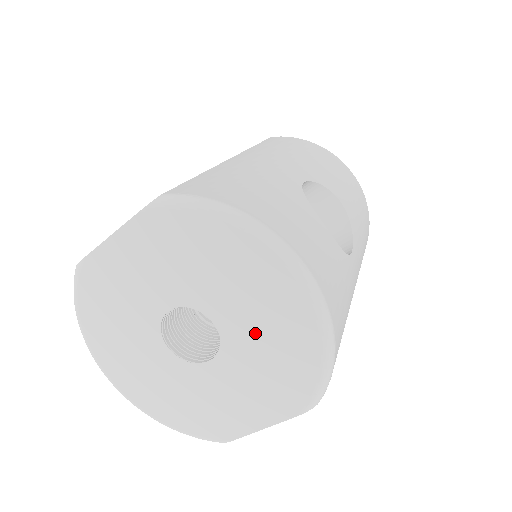
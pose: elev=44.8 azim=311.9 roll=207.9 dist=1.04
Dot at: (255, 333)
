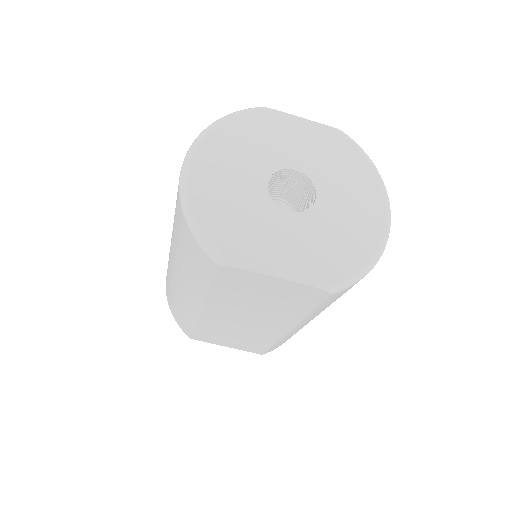
Dot at: (337, 222)
